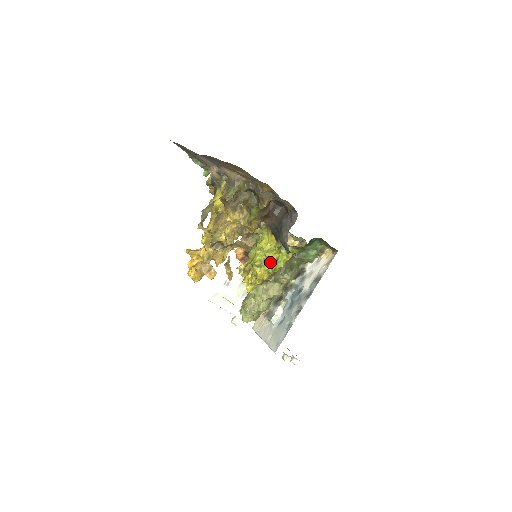
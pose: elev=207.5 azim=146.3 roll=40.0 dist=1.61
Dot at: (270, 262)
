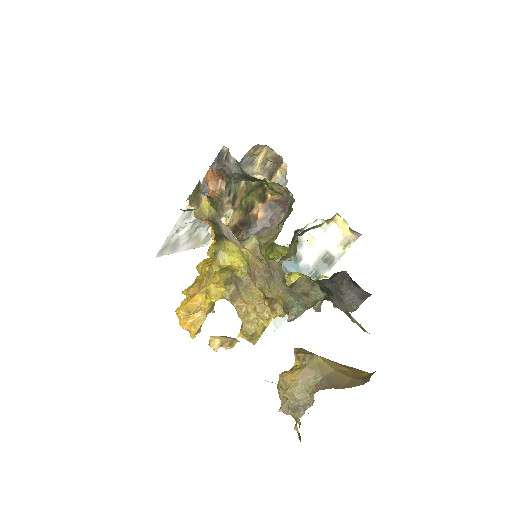
Dot at: occluded
